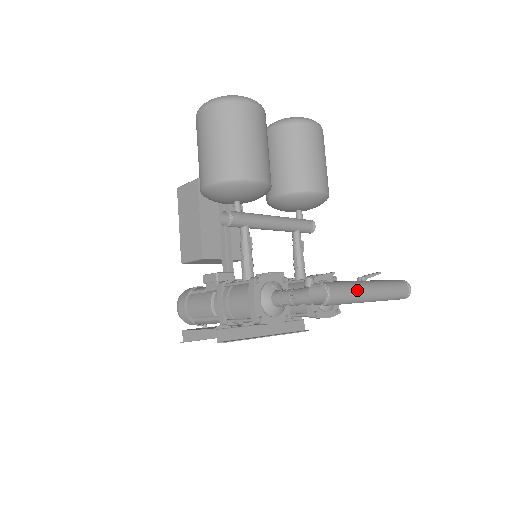
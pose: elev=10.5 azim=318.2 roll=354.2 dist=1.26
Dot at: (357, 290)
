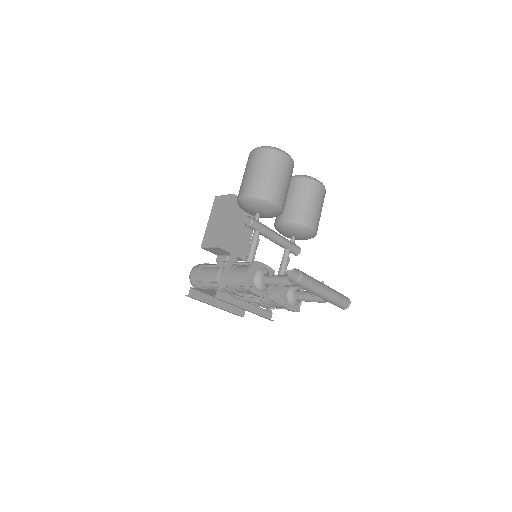
Dot at: (317, 284)
